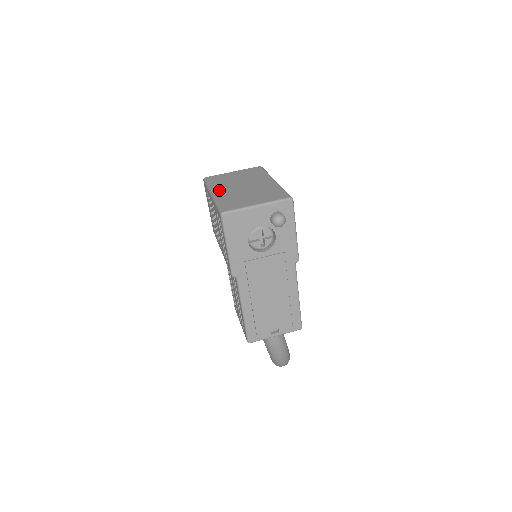
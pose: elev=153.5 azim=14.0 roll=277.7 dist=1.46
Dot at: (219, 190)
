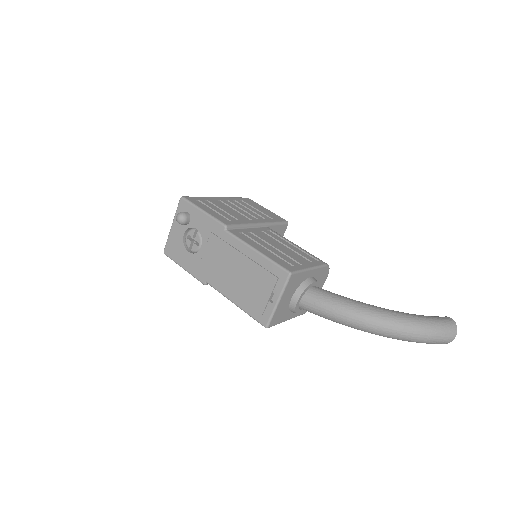
Dot at: occluded
